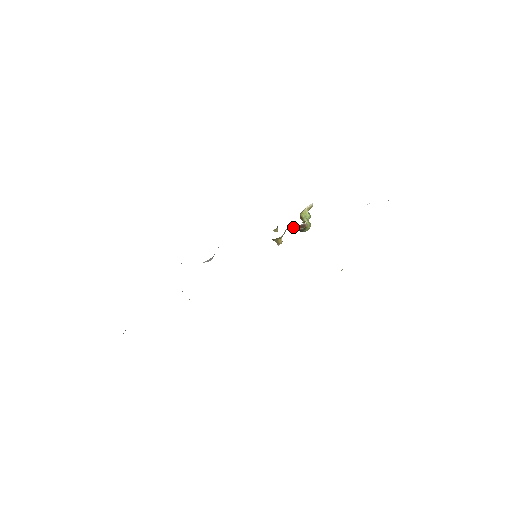
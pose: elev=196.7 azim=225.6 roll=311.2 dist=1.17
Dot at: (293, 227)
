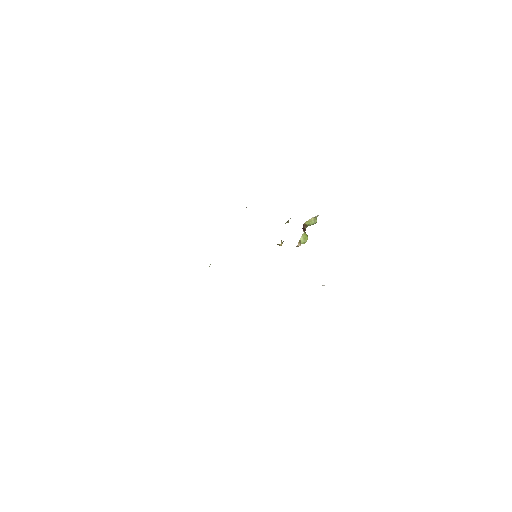
Dot at: occluded
